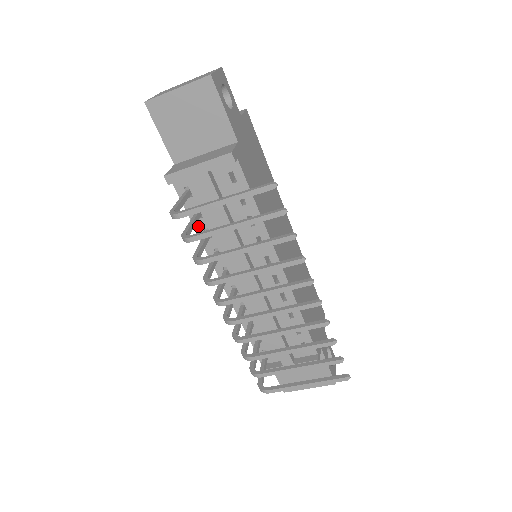
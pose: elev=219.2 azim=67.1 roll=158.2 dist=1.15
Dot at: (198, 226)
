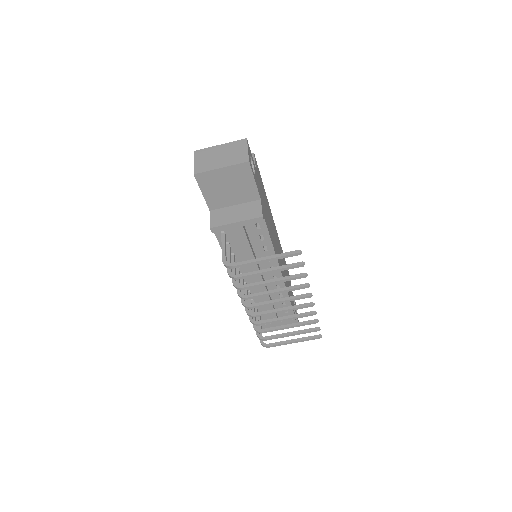
Dot at: (226, 252)
